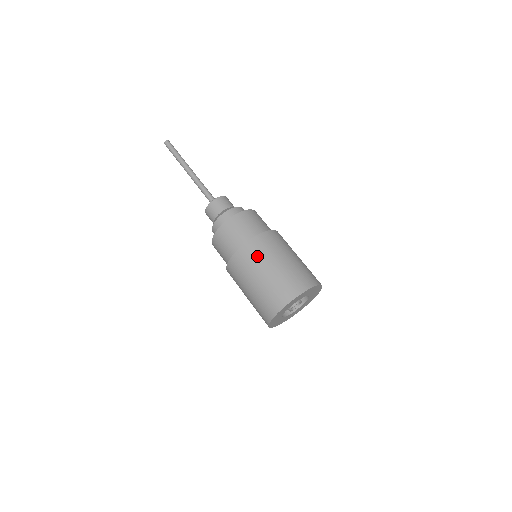
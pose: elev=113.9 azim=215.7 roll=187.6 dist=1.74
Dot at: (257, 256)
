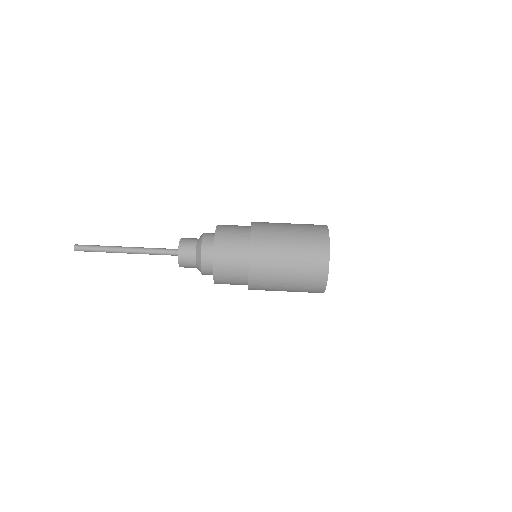
Dot at: (270, 237)
